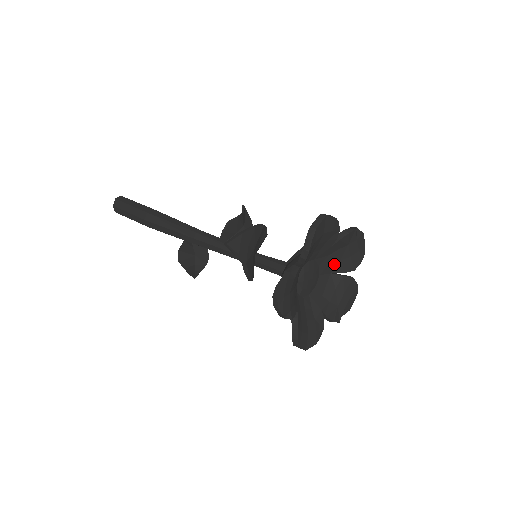
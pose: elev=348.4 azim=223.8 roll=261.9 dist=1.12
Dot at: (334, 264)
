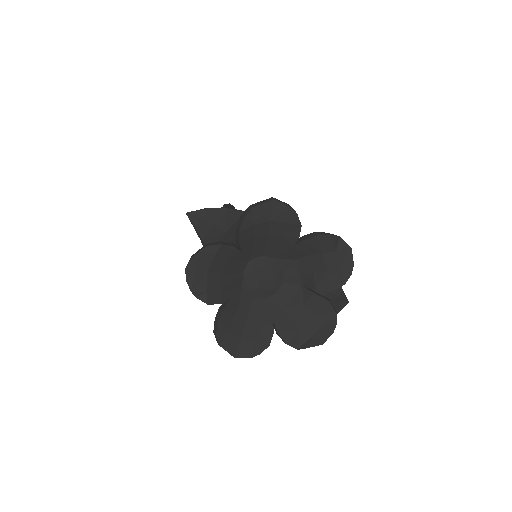
Dot at: (305, 275)
